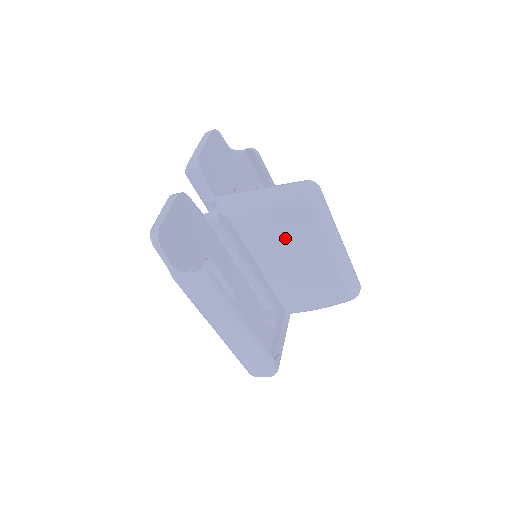
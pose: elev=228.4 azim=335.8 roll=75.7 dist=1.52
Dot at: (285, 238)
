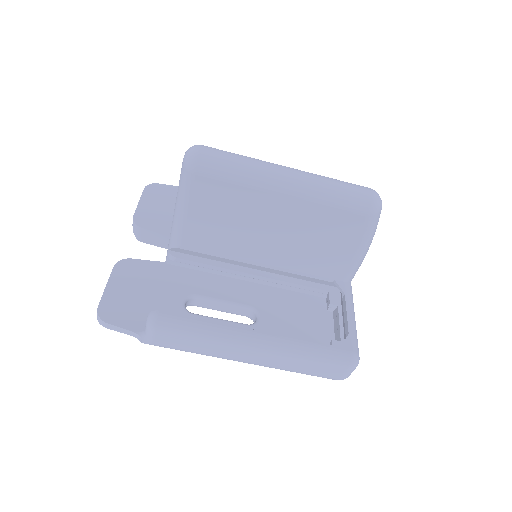
Dot at: (230, 219)
